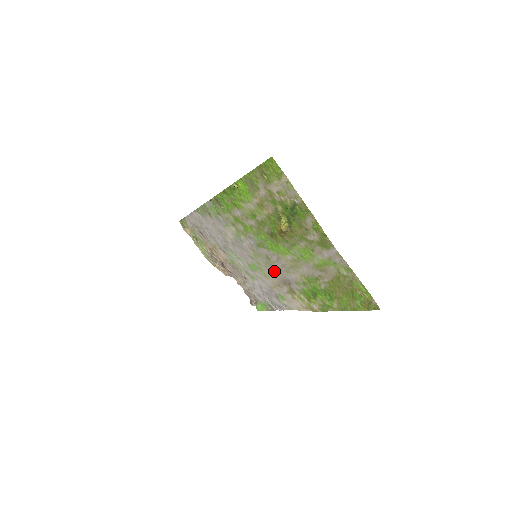
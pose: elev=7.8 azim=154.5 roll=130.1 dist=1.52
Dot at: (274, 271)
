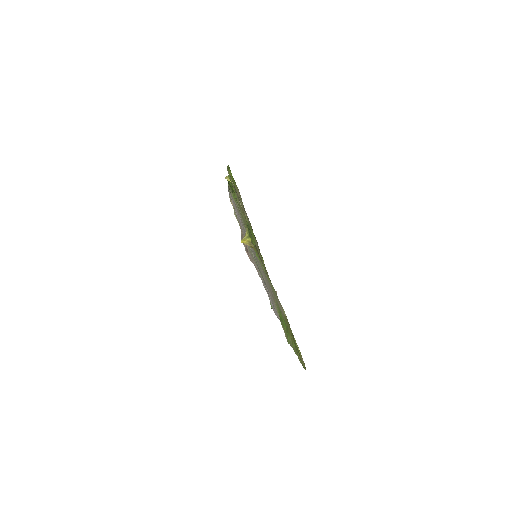
Dot at: occluded
